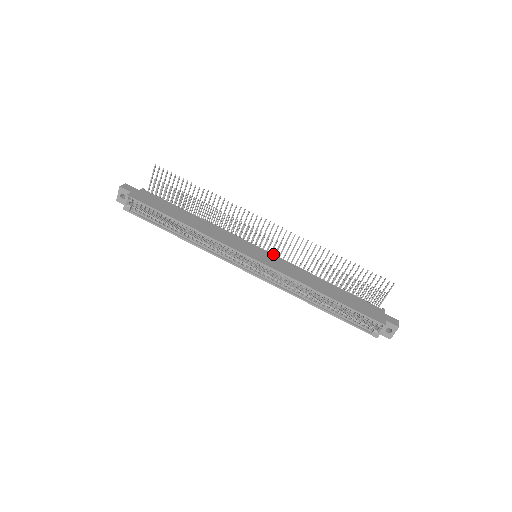
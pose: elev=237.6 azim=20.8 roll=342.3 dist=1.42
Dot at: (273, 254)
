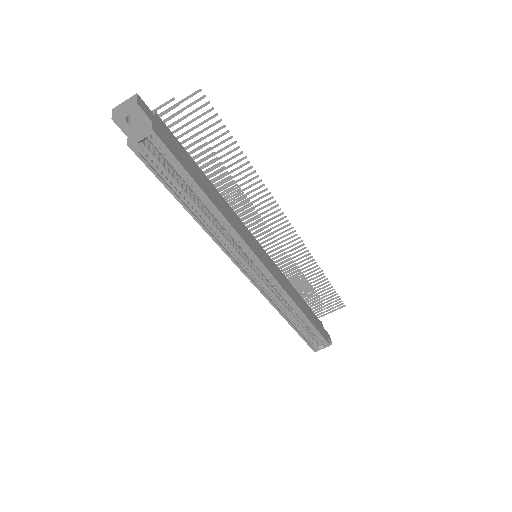
Dot at: occluded
